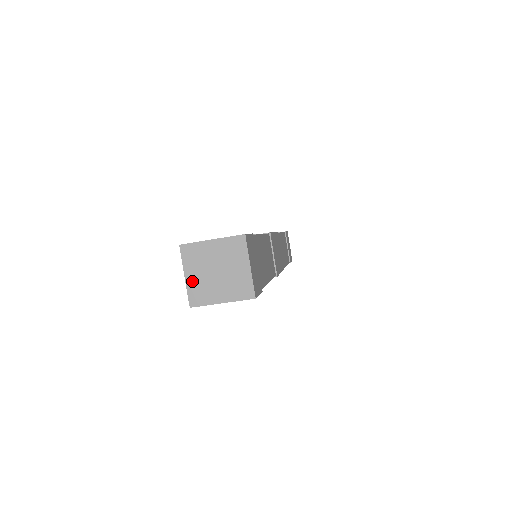
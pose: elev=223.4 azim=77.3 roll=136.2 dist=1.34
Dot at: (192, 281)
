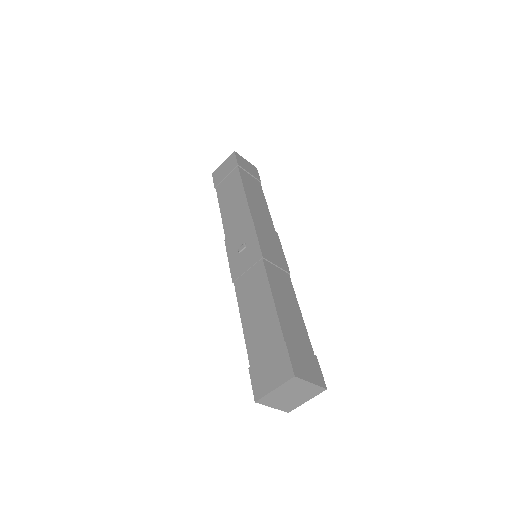
Dot at: (279, 406)
